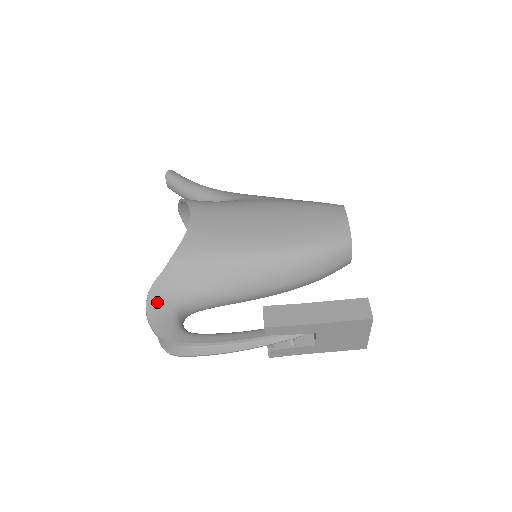
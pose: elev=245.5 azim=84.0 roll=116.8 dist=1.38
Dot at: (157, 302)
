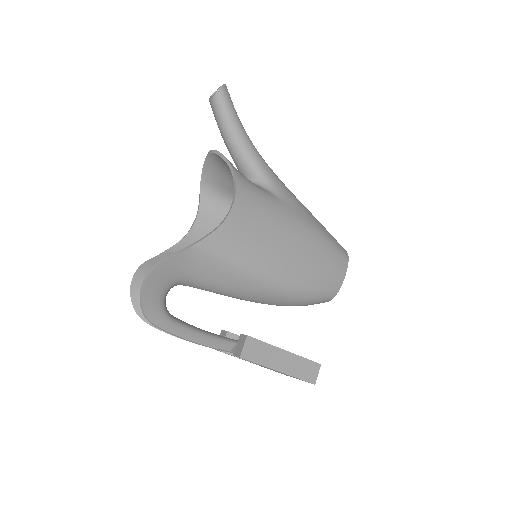
Dot at: (158, 278)
